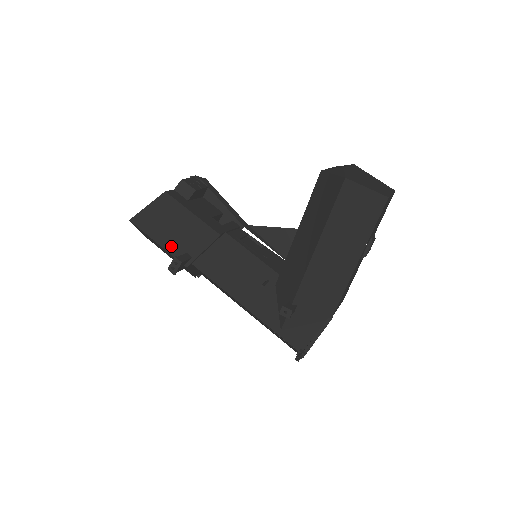
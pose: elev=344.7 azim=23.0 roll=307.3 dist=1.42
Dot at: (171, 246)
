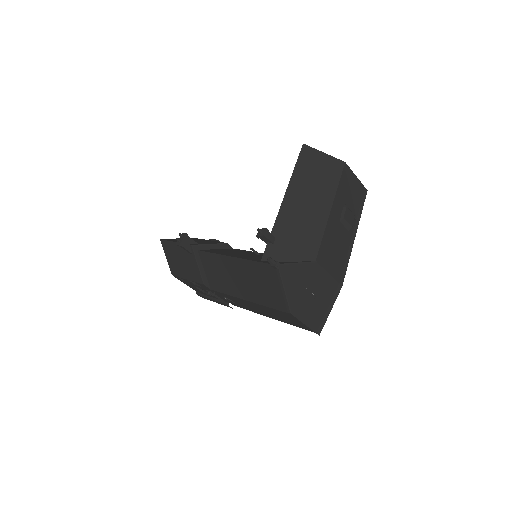
Dot at: occluded
